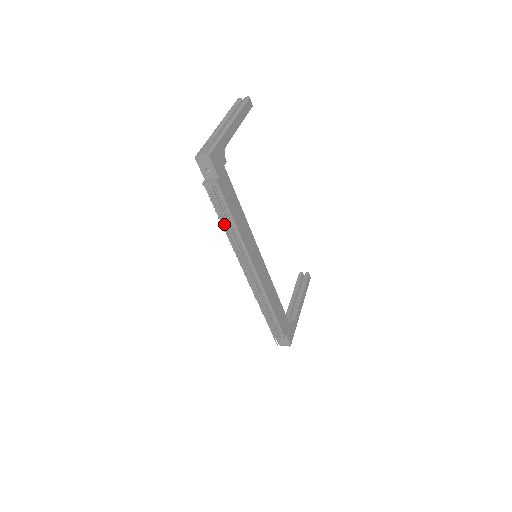
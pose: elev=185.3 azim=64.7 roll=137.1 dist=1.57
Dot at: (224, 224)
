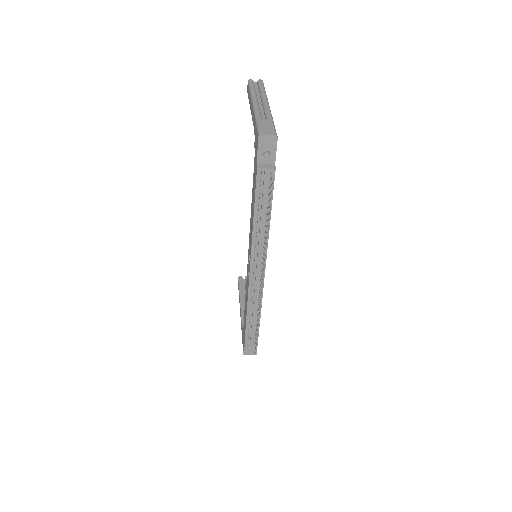
Dot at: (256, 217)
